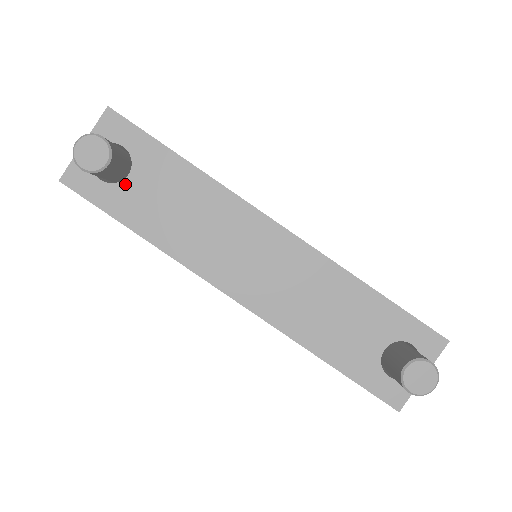
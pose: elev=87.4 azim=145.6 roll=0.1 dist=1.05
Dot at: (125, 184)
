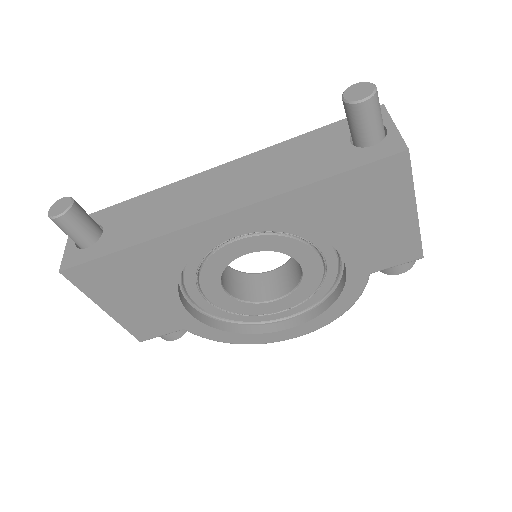
Dot at: (104, 236)
